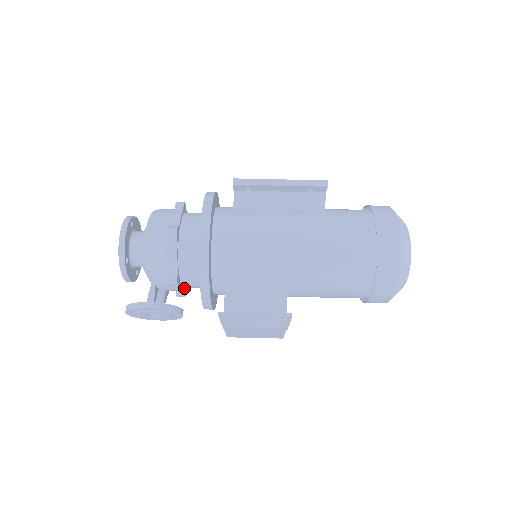
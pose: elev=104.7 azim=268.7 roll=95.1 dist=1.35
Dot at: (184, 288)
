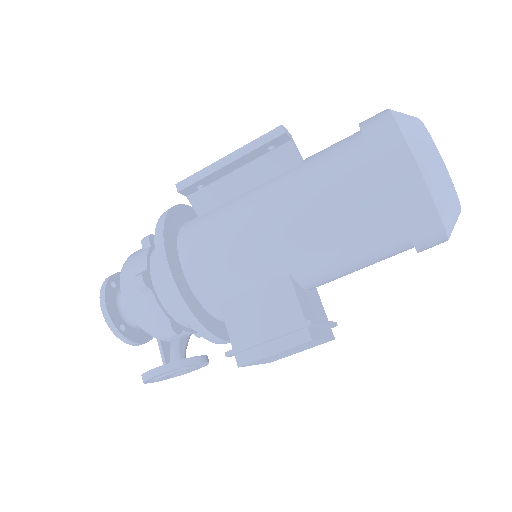
Dot at: occluded
